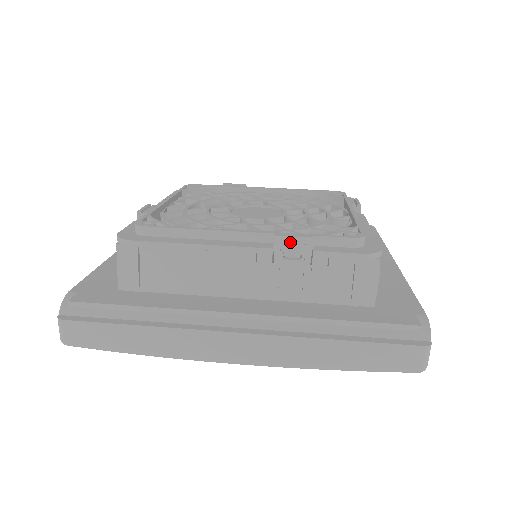
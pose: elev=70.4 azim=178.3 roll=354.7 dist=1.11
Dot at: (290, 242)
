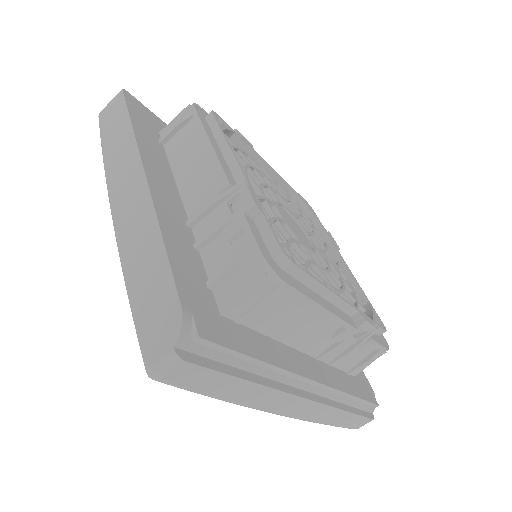
Dot at: (367, 327)
